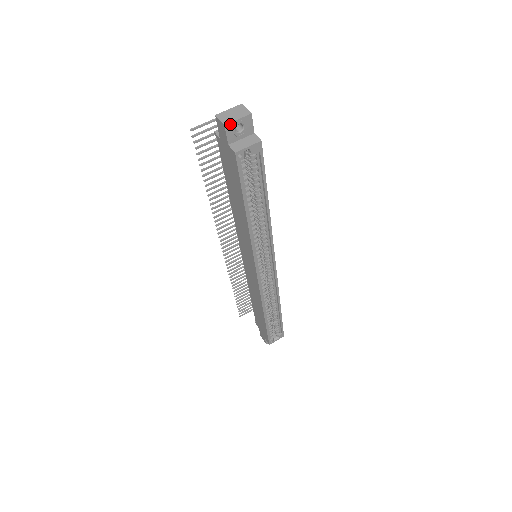
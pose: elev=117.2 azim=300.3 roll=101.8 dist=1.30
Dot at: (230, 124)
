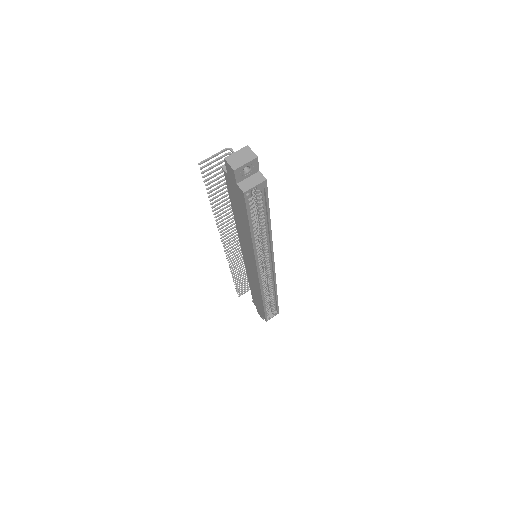
Dot at: (239, 168)
